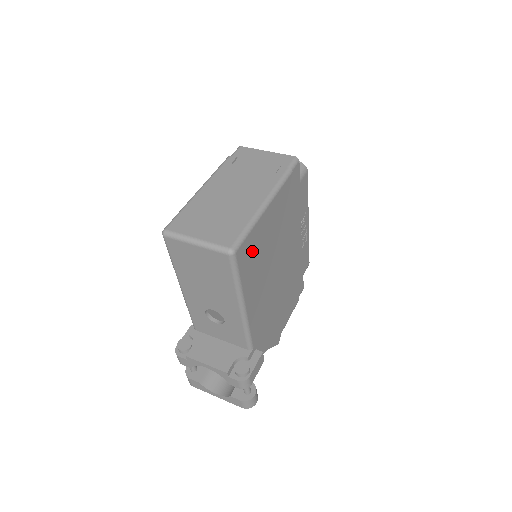
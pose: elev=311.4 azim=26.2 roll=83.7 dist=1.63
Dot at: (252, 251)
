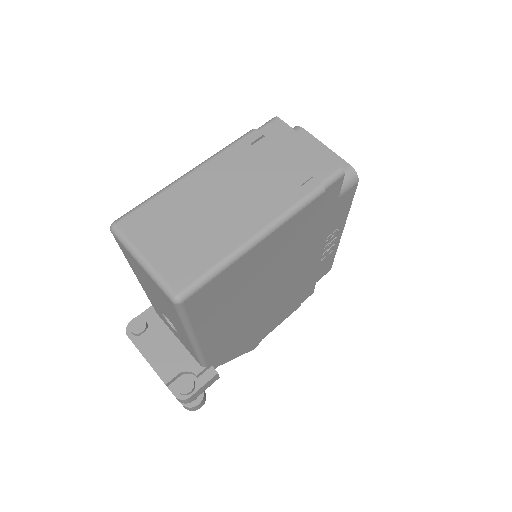
Dot at: (219, 291)
